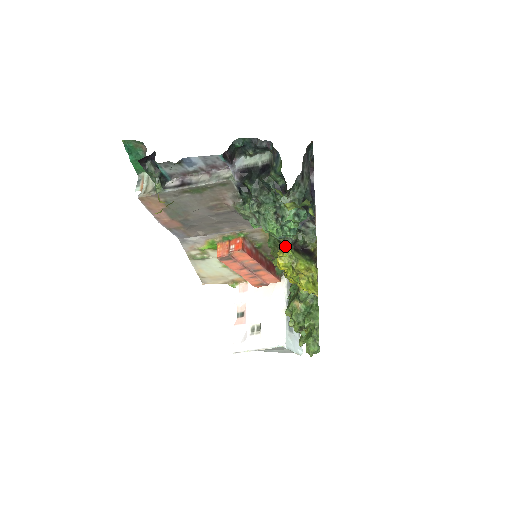
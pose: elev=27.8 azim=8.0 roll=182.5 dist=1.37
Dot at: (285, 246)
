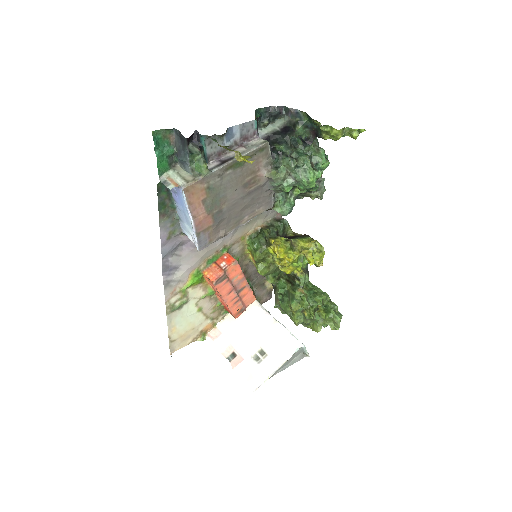
Dot at: (274, 237)
